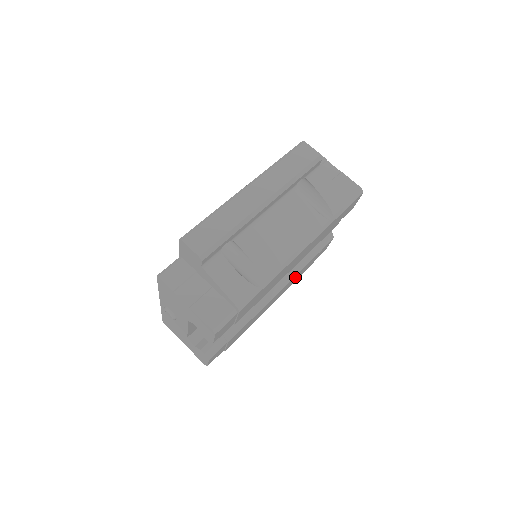
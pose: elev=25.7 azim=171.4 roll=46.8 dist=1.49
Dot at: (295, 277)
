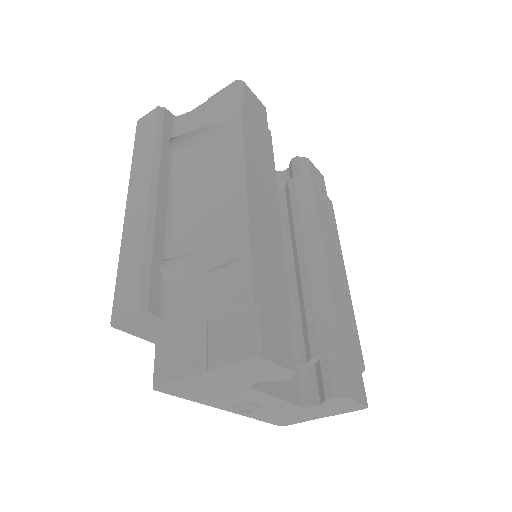
Dot at: (324, 226)
